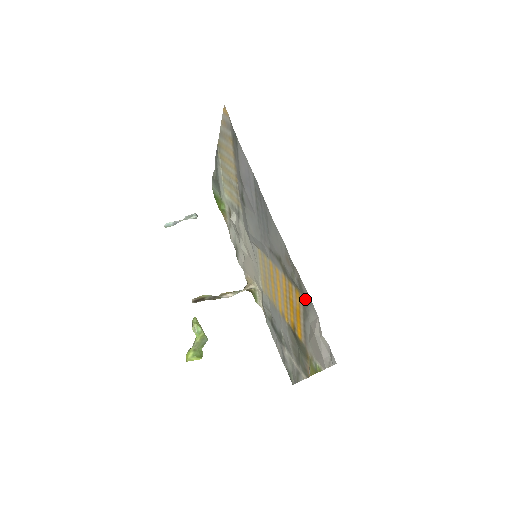
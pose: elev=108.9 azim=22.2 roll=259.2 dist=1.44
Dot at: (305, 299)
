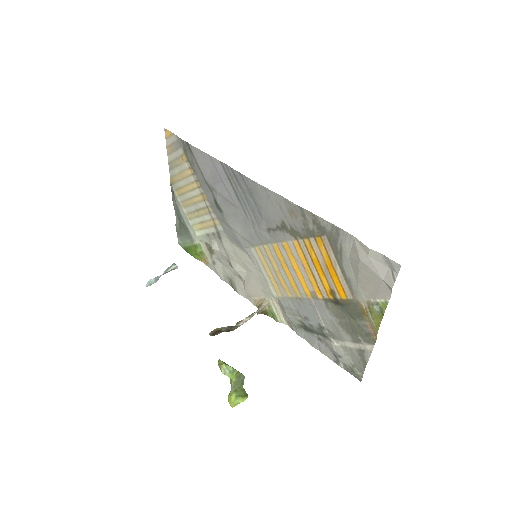
Dot at: (331, 235)
